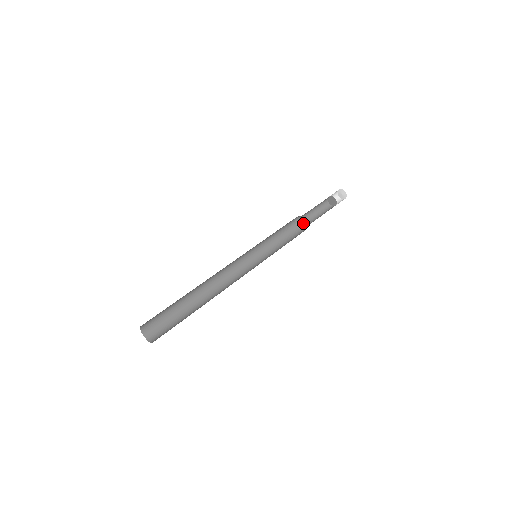
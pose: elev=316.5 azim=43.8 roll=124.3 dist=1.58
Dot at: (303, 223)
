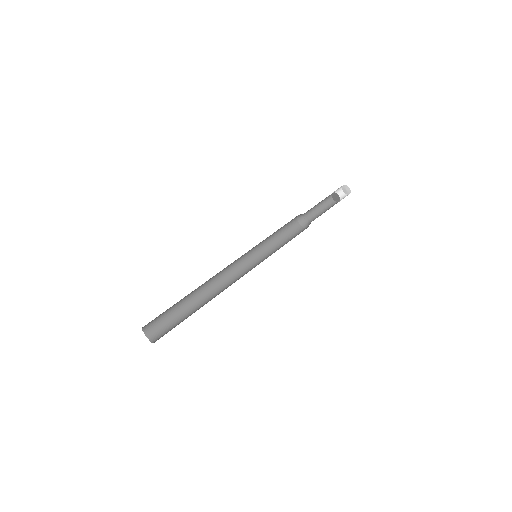
Dot at: (305, 220)
